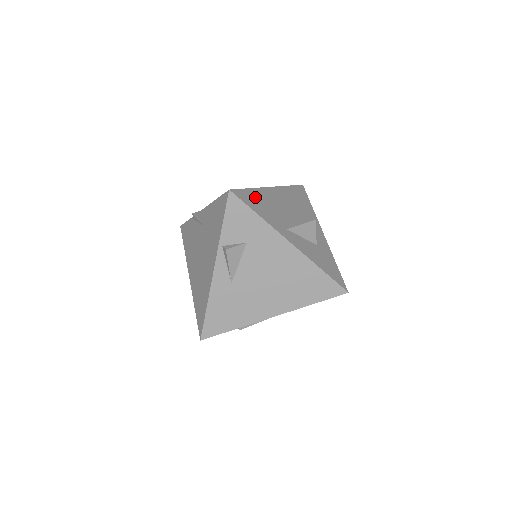
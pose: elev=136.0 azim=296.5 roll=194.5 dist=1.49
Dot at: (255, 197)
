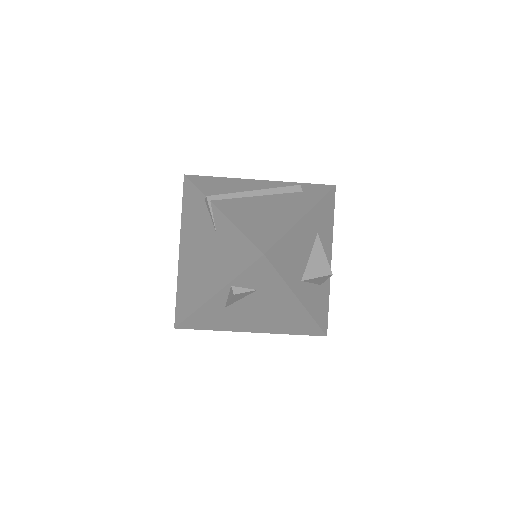
Dot at: (286, 248)
